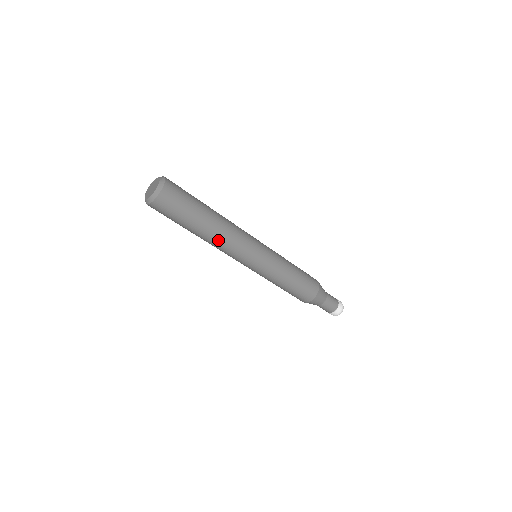
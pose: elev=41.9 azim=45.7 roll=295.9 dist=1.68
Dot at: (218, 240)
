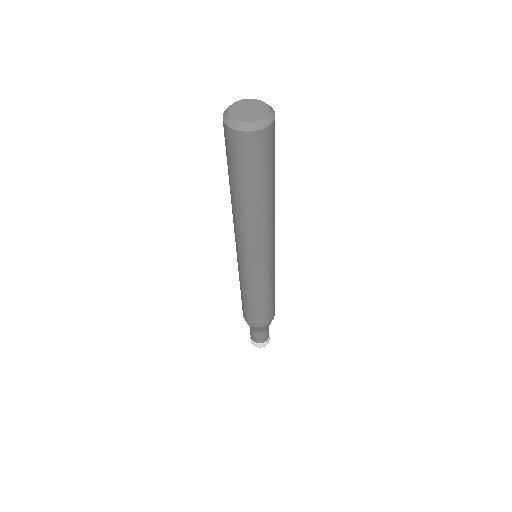
Dot at: (268, 219)
